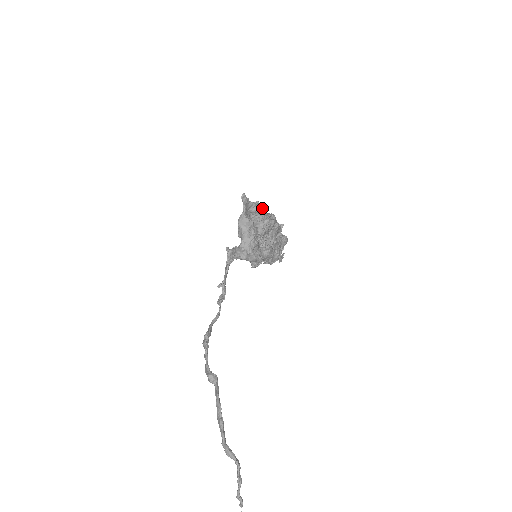
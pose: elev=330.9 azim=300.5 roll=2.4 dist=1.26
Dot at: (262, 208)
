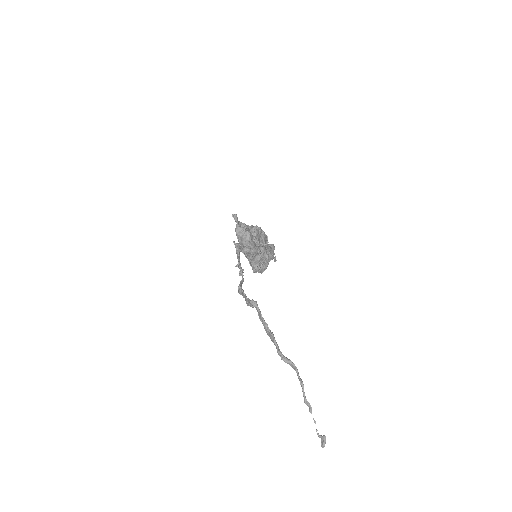
Dot at: occluded
